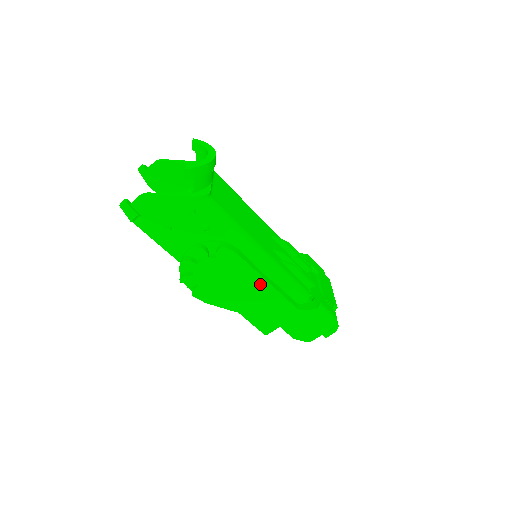
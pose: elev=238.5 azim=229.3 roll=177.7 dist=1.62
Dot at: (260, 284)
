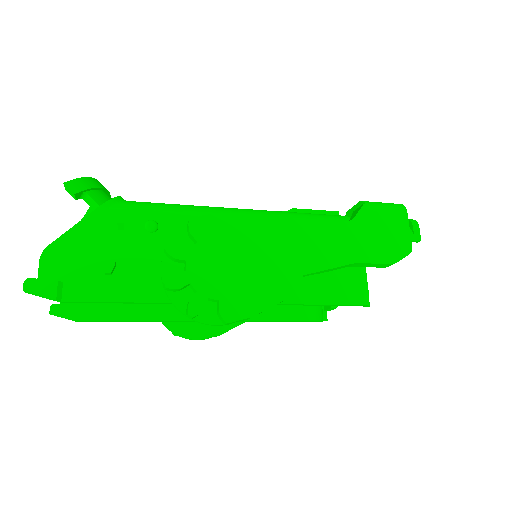
Dot at: (278, 229)
